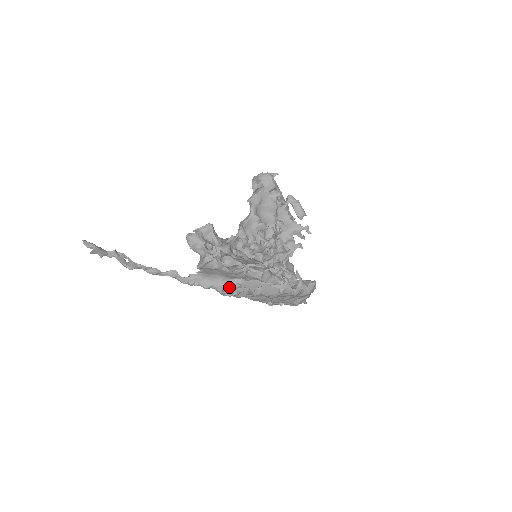
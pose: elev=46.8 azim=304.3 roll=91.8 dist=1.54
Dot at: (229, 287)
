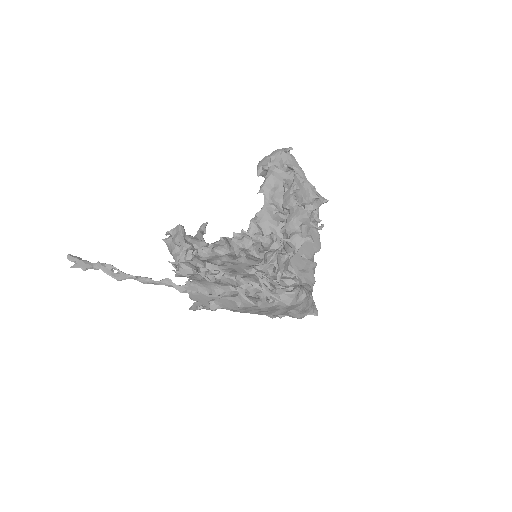
Dot at: (223, 295)
